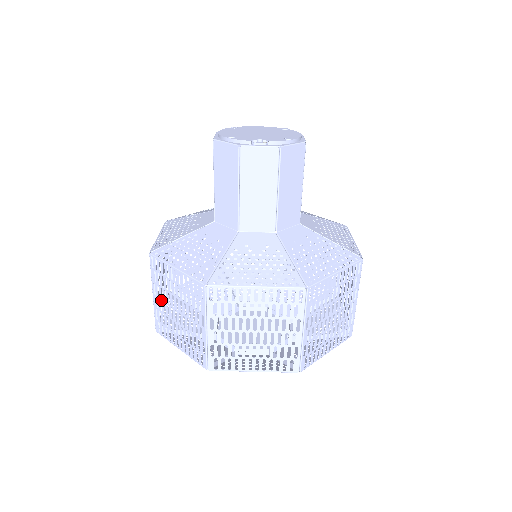
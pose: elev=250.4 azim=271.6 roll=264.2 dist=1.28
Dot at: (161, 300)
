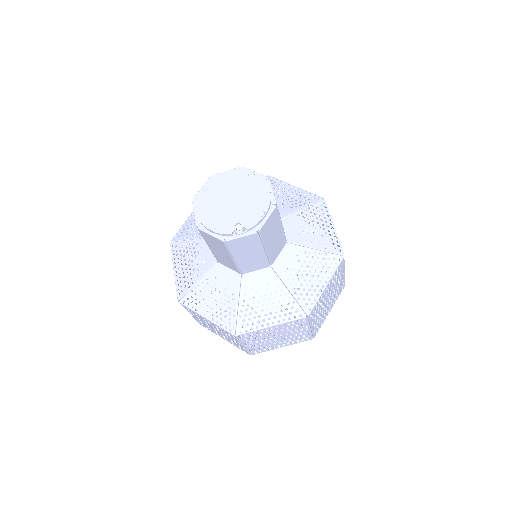
Dot at: occluded
